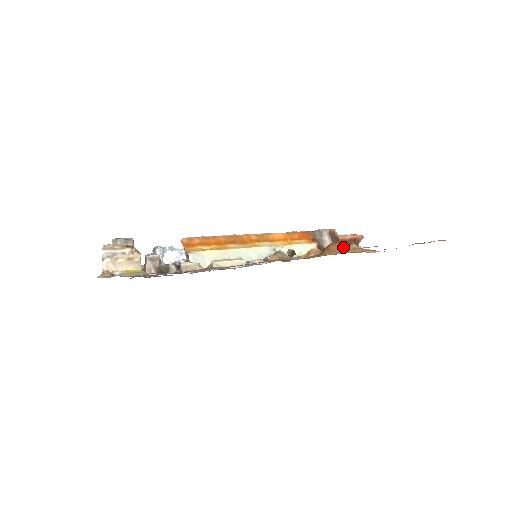
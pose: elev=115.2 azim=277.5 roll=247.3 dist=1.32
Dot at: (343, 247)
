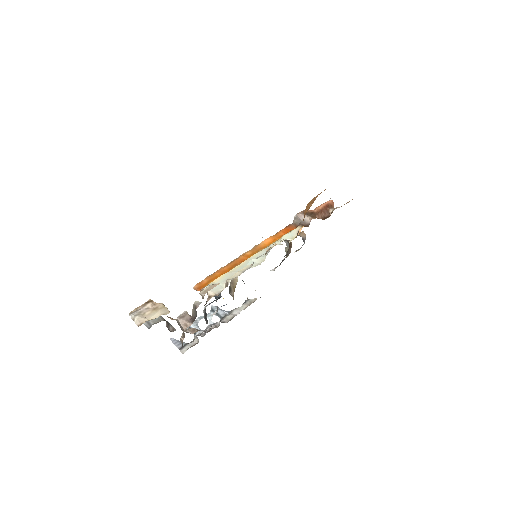
Dot at: (312, 201)
